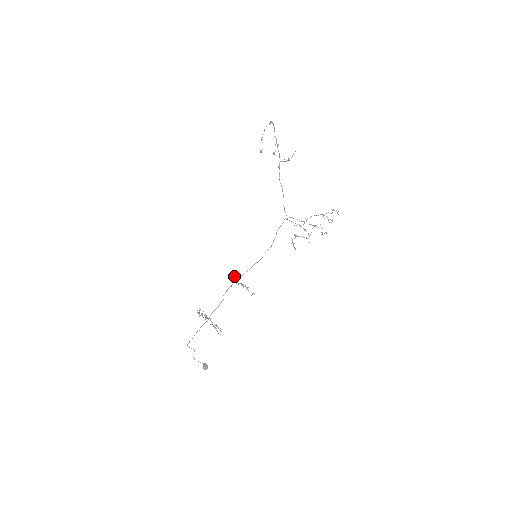
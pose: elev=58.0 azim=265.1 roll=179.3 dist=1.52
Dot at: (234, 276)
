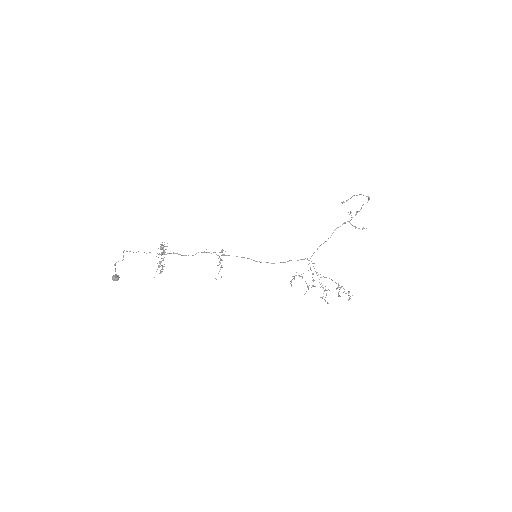
Dot at: (223, 250)
